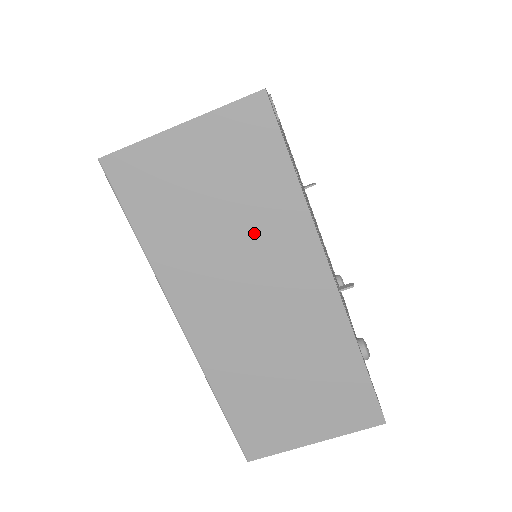
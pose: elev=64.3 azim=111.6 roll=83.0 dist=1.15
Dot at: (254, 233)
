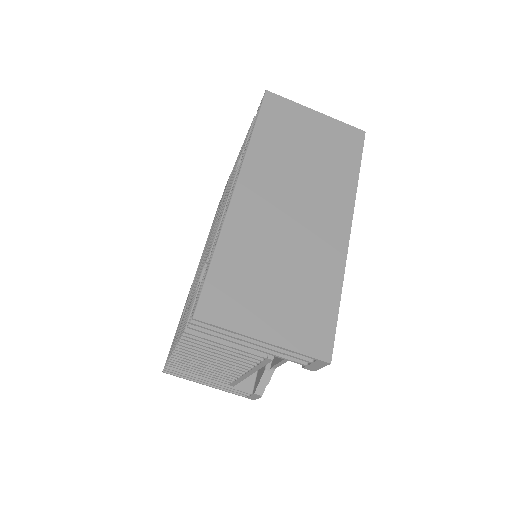
Dot at: (321, 176)
